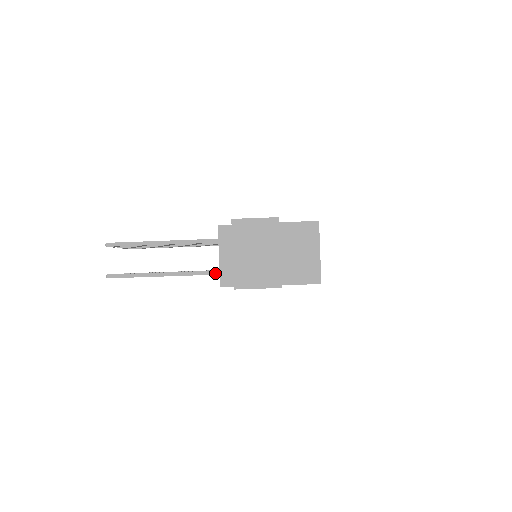
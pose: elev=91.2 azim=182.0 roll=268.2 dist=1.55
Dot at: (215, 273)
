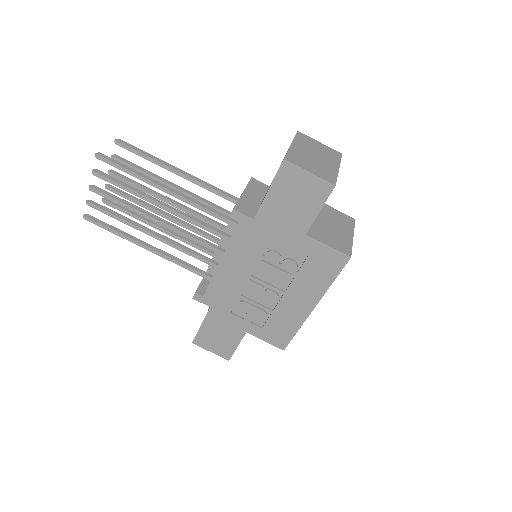
Dot at: (222, 215)
